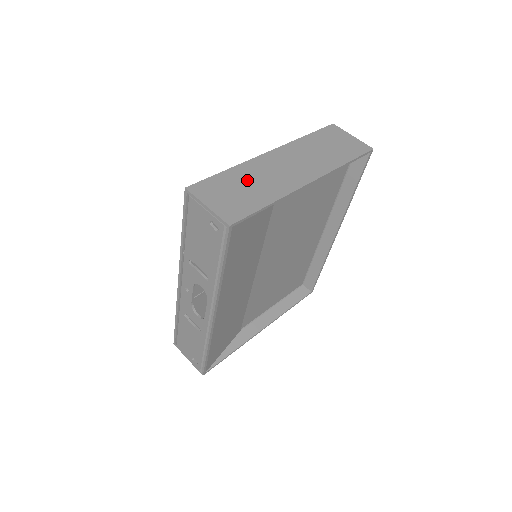
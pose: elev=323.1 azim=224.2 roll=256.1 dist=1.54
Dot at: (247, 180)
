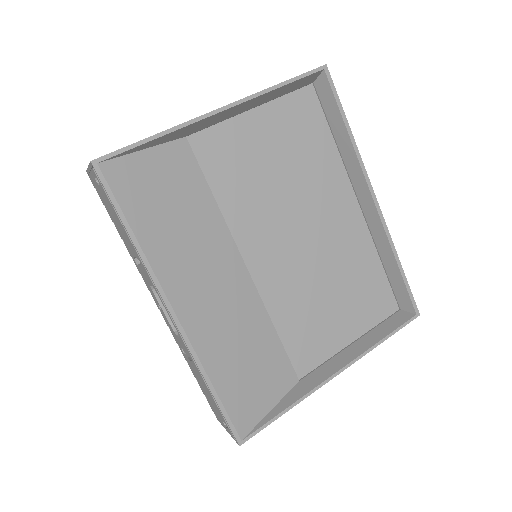
Dot at: occluded
